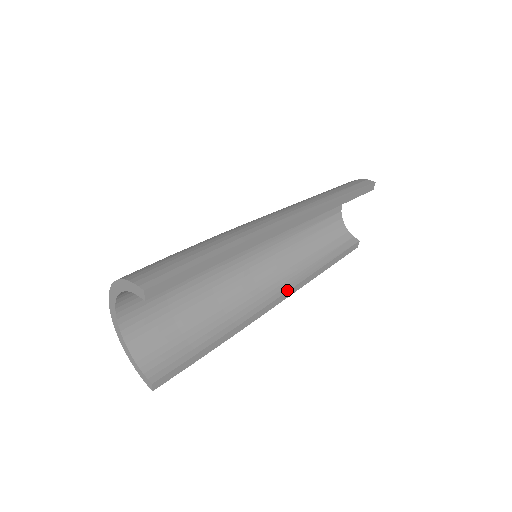
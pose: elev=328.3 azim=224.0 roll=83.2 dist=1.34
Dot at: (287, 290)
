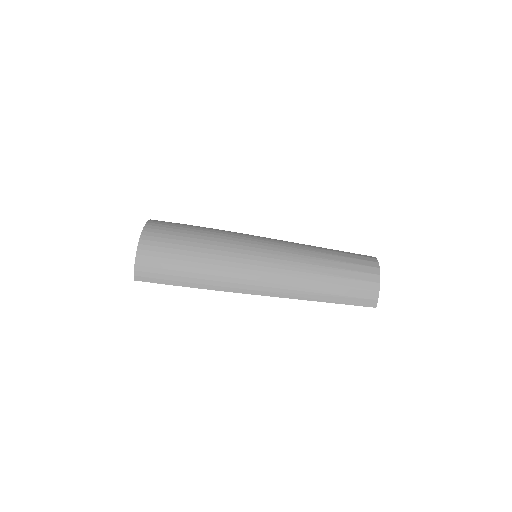
Dot at: occluded
